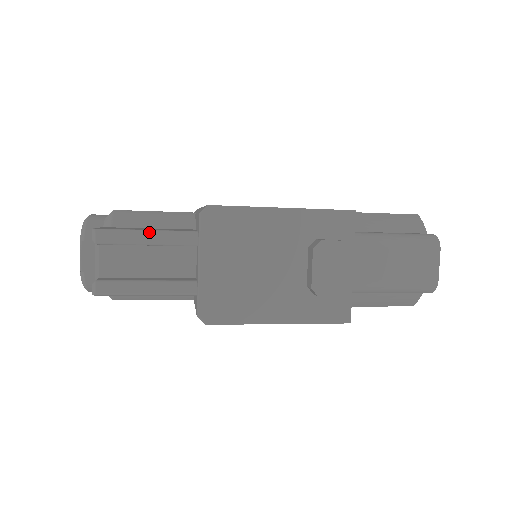
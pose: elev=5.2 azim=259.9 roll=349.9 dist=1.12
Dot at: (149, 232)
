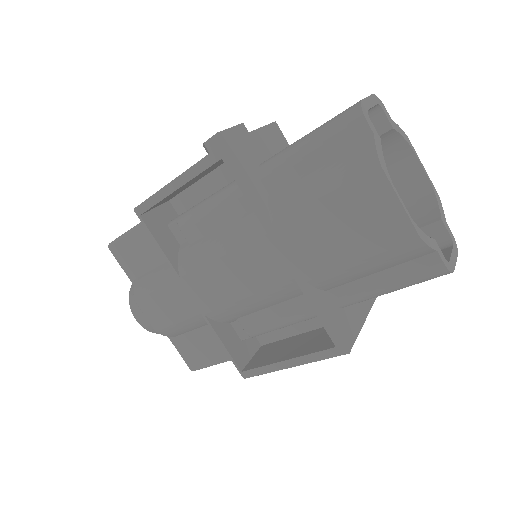
Dot at: occluded
